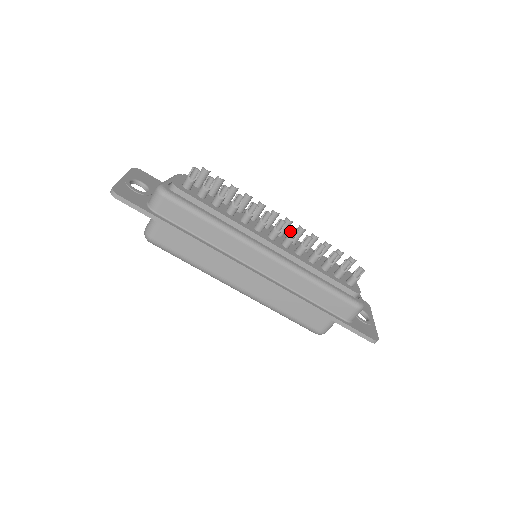
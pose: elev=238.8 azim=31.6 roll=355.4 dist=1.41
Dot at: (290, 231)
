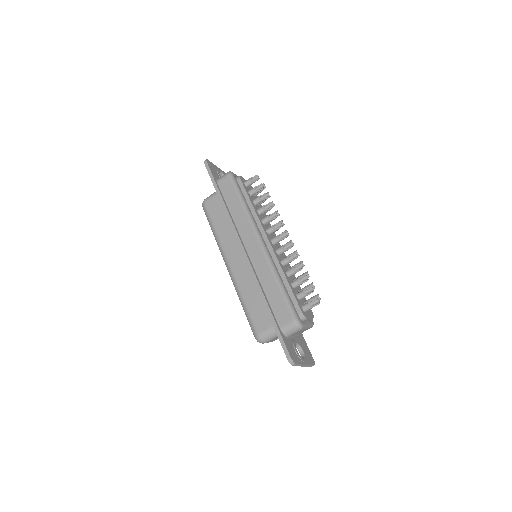
Dot at: (287, 244)
